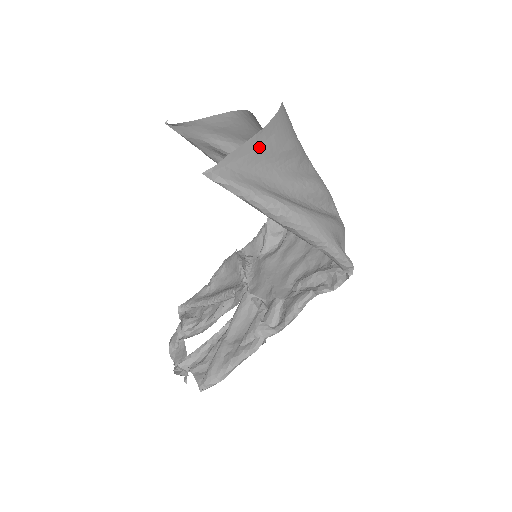
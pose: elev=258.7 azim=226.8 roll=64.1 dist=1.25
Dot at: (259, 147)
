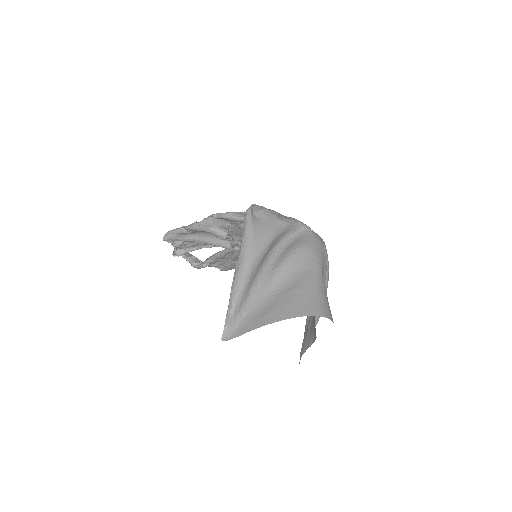
Dot at: occluded
